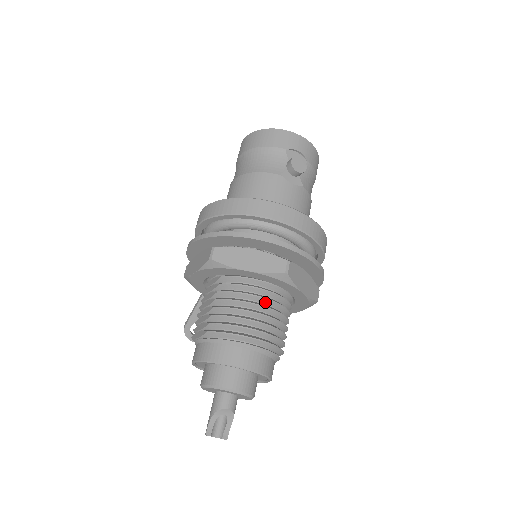
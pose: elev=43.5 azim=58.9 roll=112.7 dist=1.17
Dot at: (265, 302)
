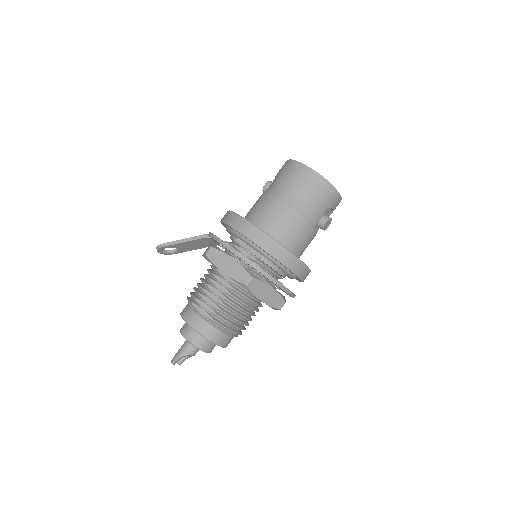
Dot at: occluded
